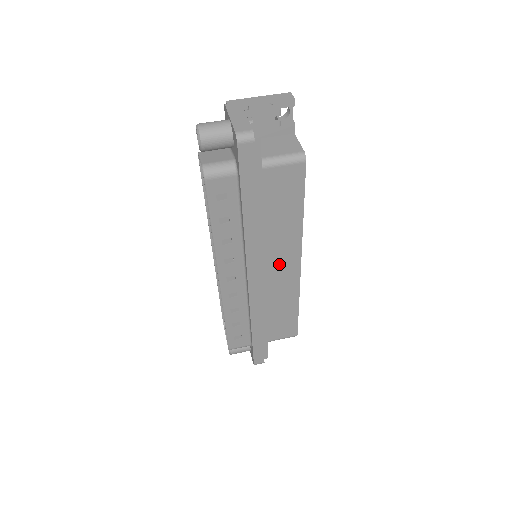
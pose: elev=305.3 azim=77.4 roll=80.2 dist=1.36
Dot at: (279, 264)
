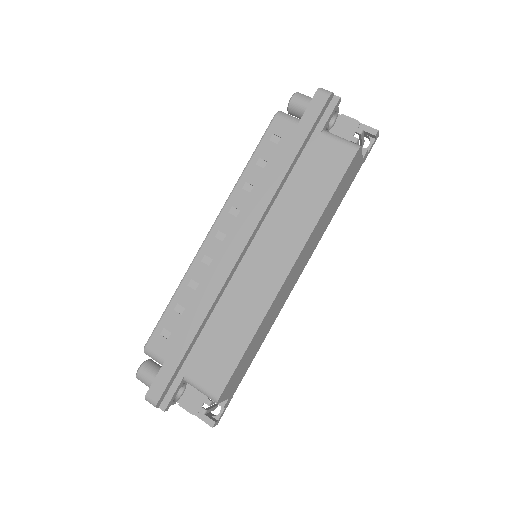
Dot at: (271, 254)
